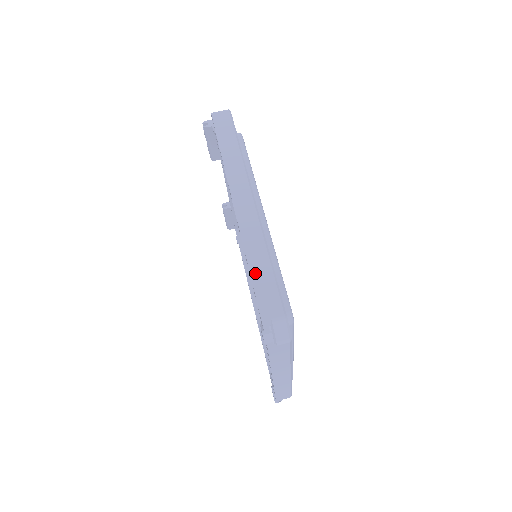
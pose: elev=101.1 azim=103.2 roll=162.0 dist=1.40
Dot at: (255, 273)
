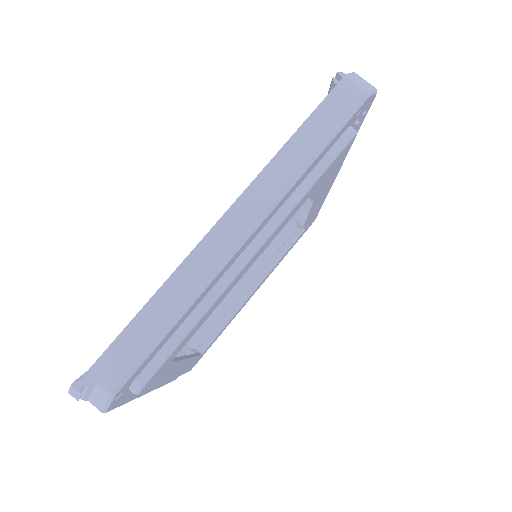
Dot at: (144, 316)
